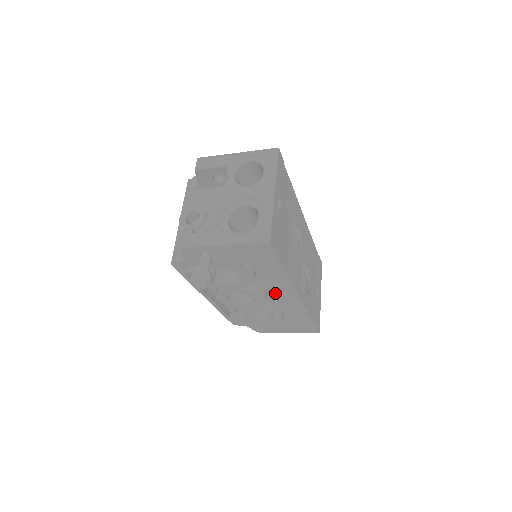
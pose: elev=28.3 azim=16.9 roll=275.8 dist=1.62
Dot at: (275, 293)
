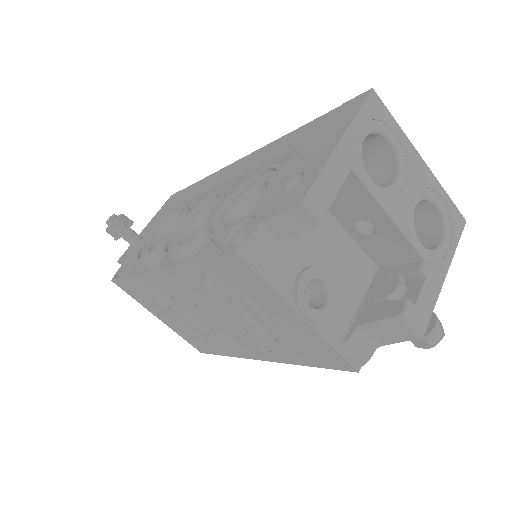
Dot at: occluded
